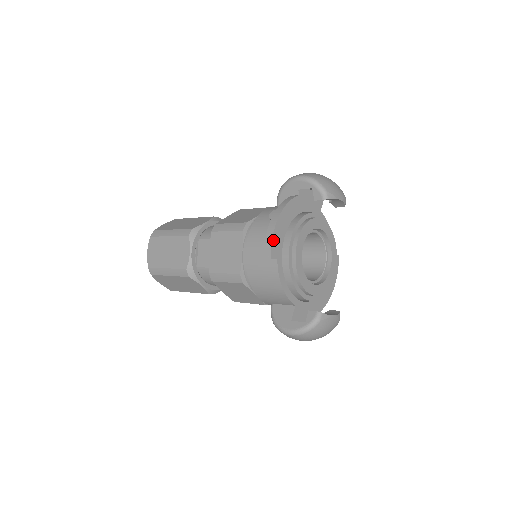
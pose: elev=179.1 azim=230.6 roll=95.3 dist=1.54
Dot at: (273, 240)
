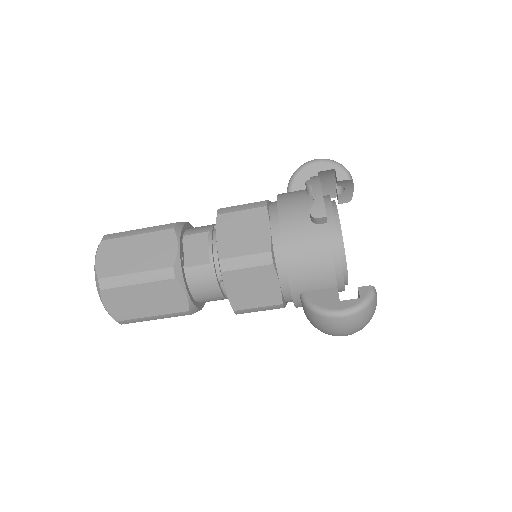
Dot at: (323, 200)
